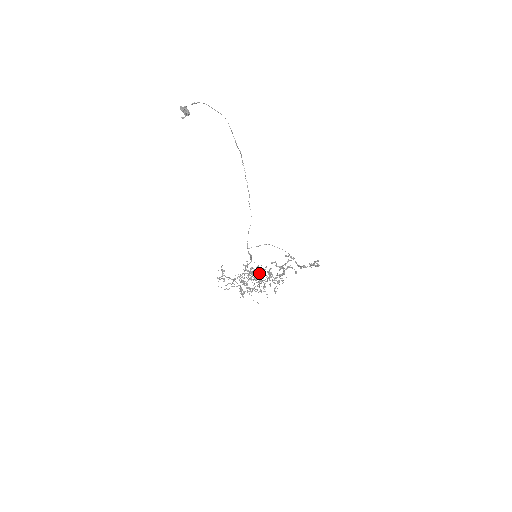
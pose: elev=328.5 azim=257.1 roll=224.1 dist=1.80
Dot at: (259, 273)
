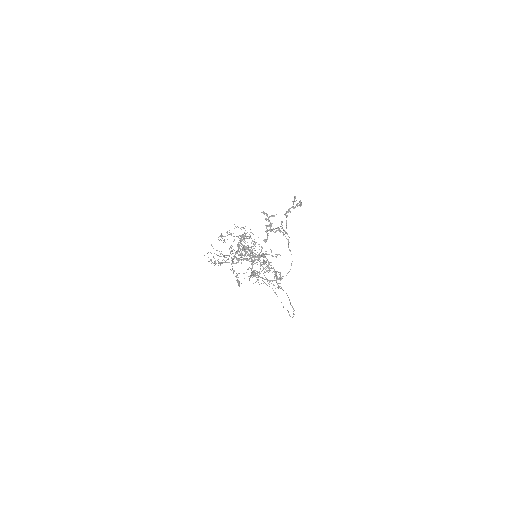
Dot at: occluded
